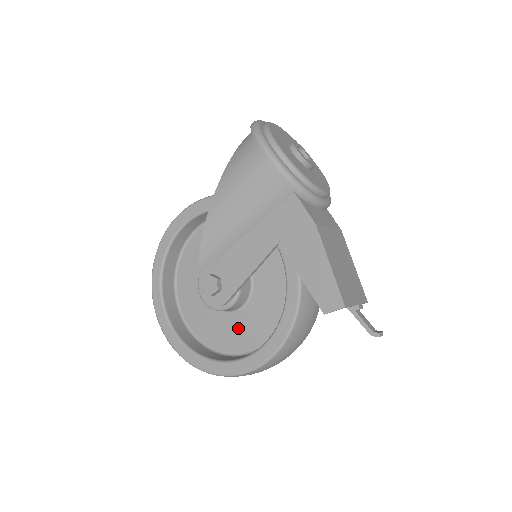
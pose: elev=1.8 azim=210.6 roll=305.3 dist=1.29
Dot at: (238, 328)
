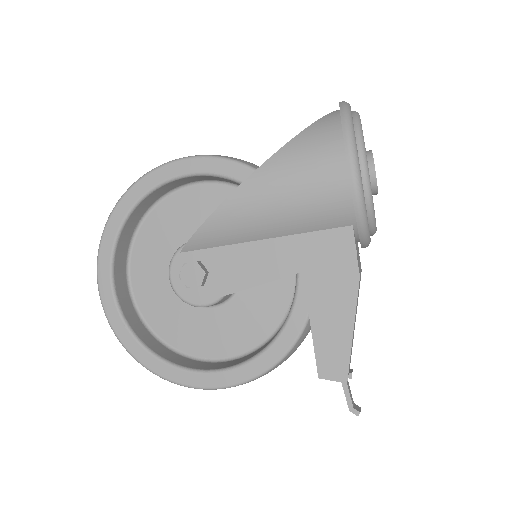
Dot at: (197, 326)
